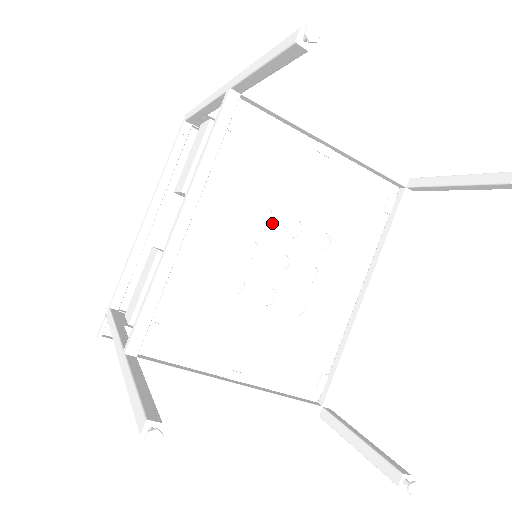
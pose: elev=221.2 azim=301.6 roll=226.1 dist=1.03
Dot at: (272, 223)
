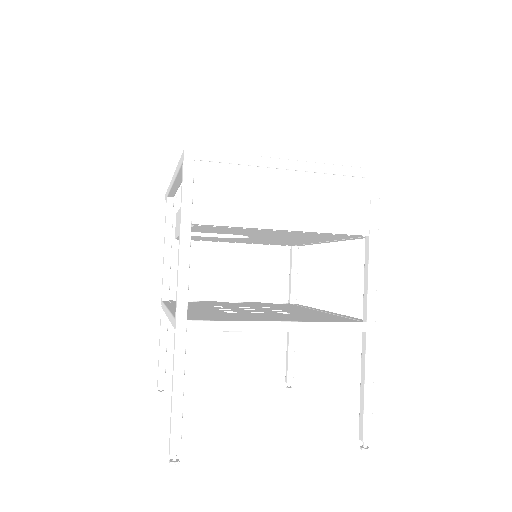
Dot at: (239, 312)
